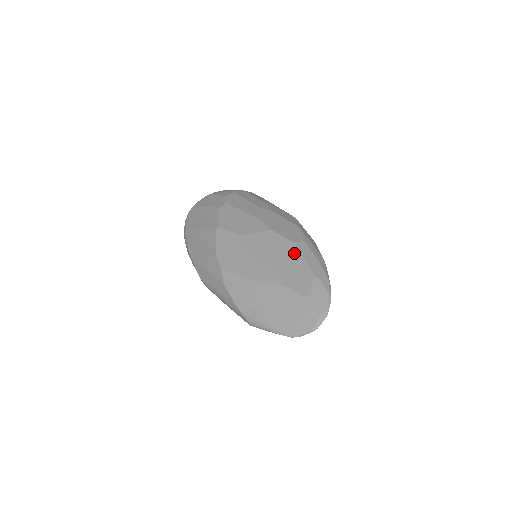
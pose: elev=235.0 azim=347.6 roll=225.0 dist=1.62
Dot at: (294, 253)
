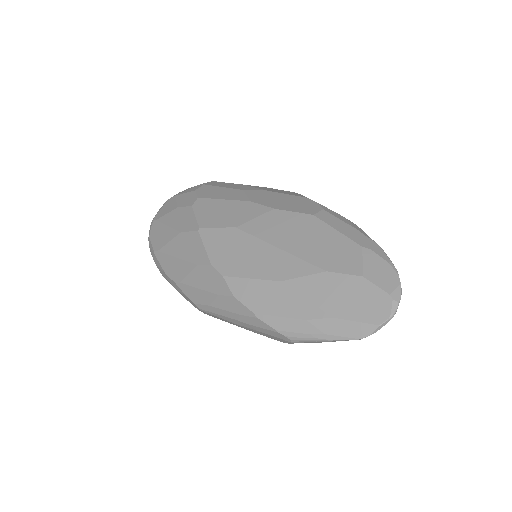
Dot at: (319, 227)
